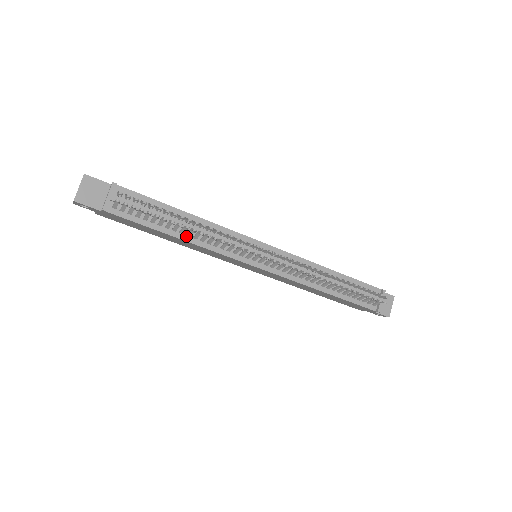
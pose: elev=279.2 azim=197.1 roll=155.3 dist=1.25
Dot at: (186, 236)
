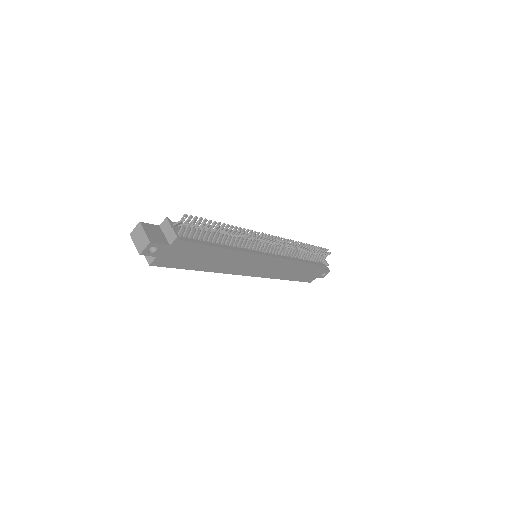
Dot at: (226, 246)
